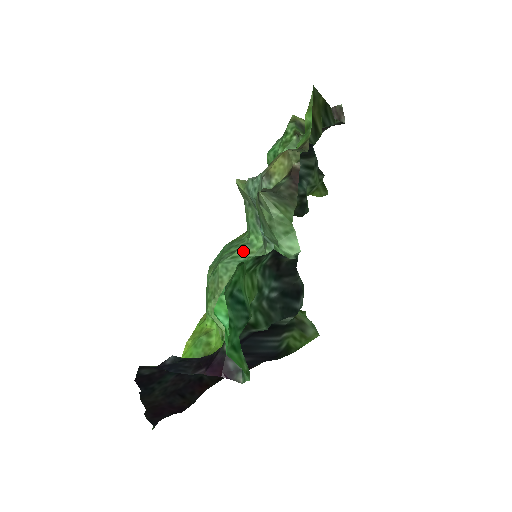
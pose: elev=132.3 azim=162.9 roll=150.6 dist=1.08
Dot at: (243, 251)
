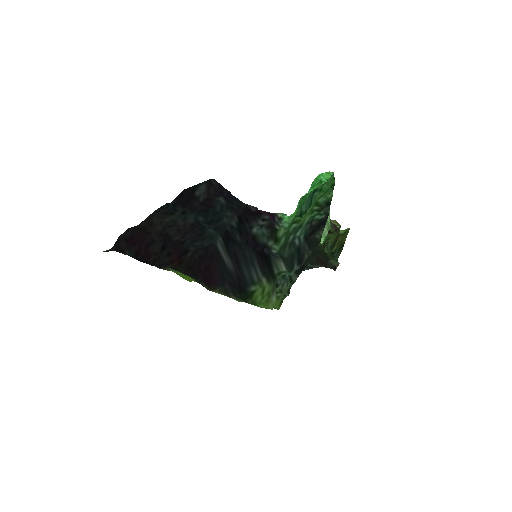
Dot at: occluded
